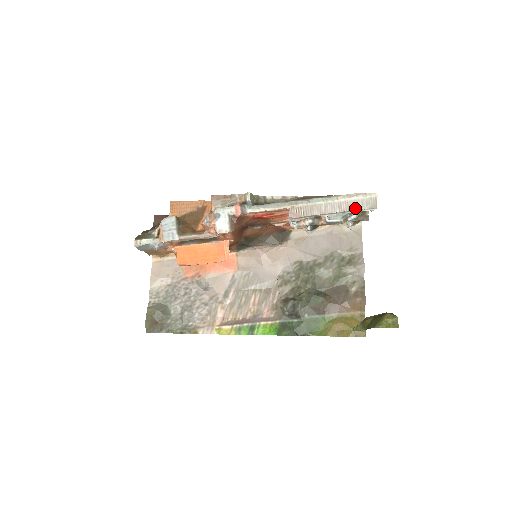
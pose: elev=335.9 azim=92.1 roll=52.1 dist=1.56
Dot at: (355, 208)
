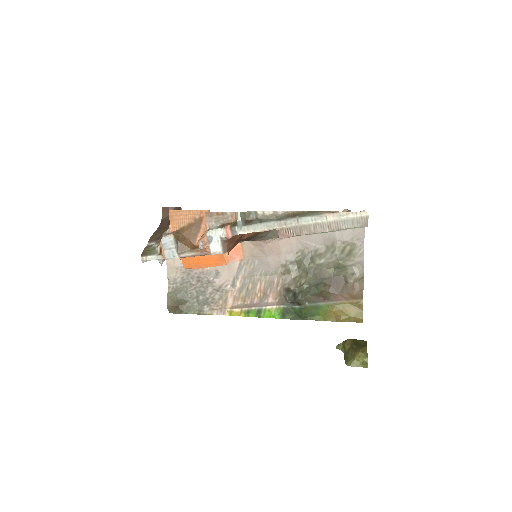
Dot at: (345, 227)
